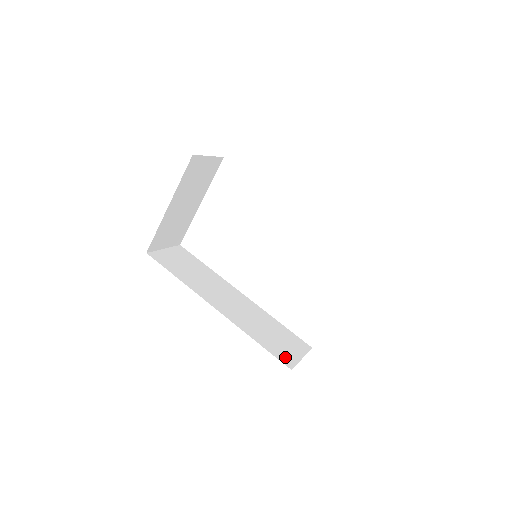
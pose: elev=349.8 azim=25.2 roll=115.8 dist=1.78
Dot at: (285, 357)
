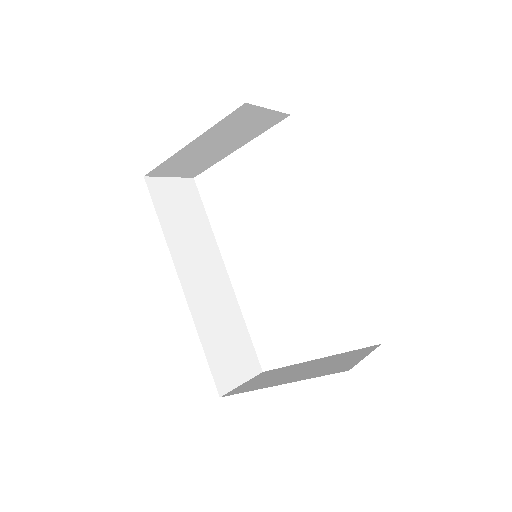
Dot at: (223, 377)
